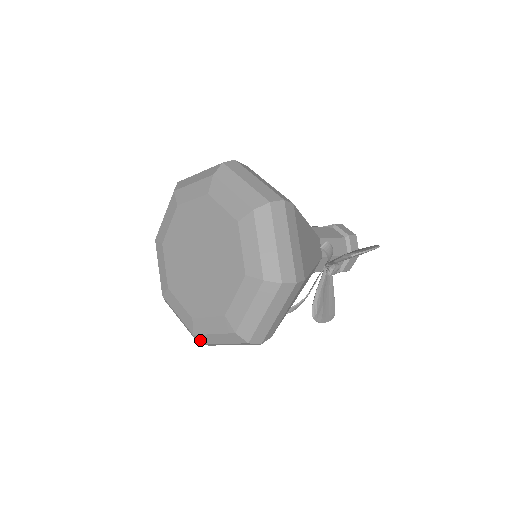
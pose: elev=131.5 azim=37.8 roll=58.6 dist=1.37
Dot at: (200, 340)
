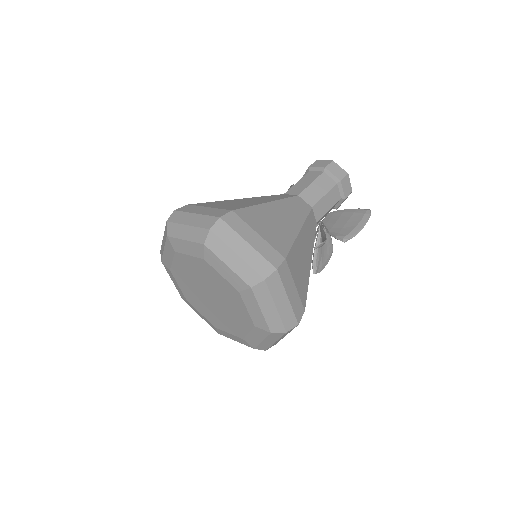
Dot at: occluded
